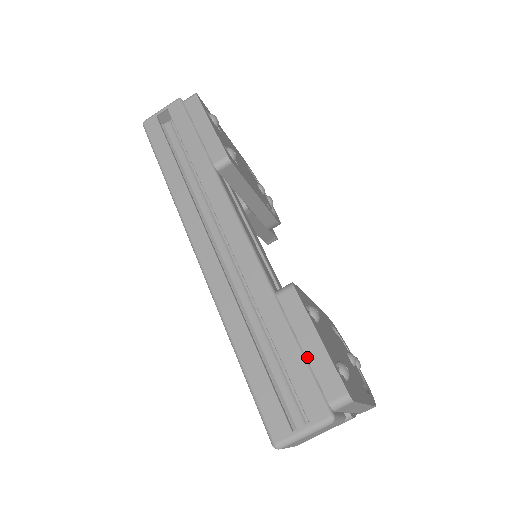
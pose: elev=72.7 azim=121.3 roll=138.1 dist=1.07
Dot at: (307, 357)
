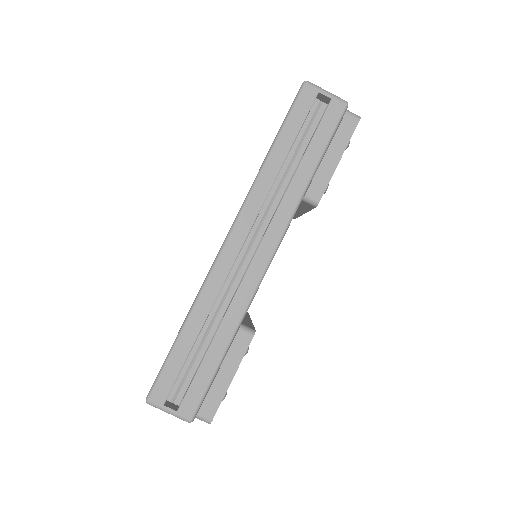
Dot at: (214, 381)
